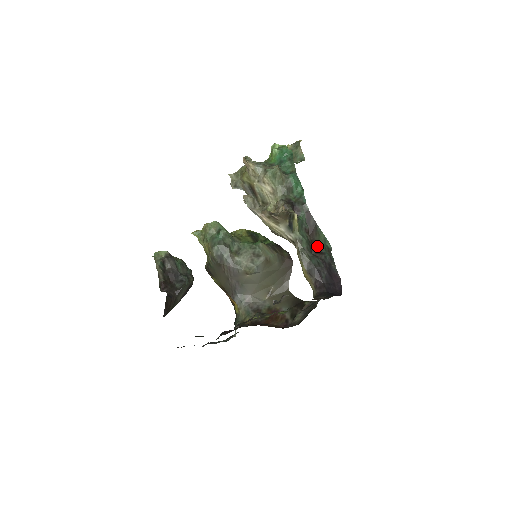
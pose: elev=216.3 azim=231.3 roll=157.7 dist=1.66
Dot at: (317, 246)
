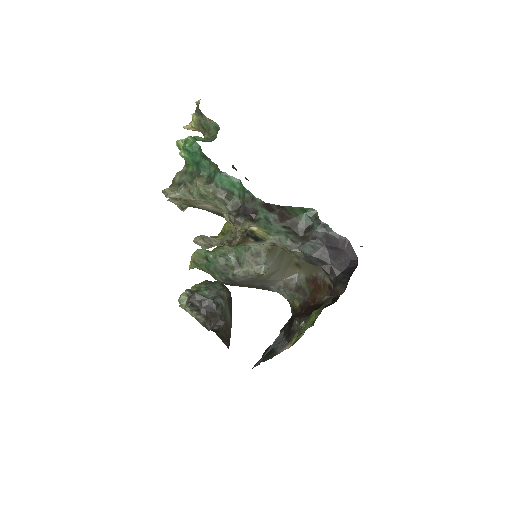
Dot at: (300, 224)
